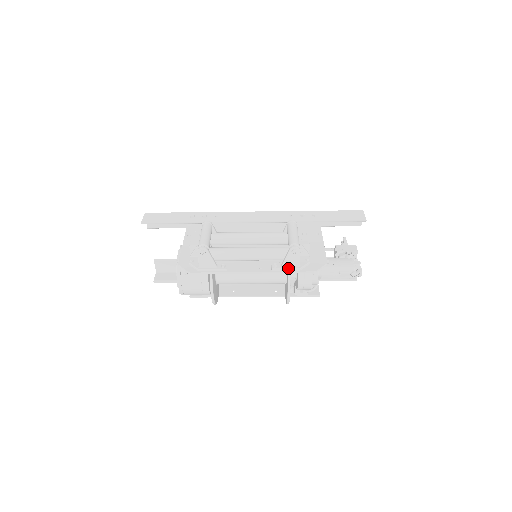
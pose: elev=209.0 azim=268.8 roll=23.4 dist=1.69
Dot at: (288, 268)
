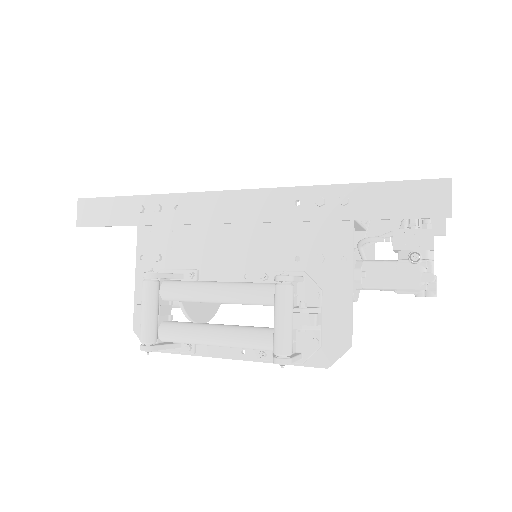
Dot at: occluded
